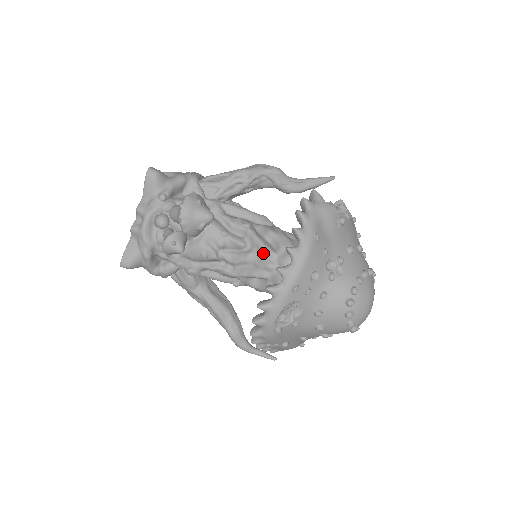
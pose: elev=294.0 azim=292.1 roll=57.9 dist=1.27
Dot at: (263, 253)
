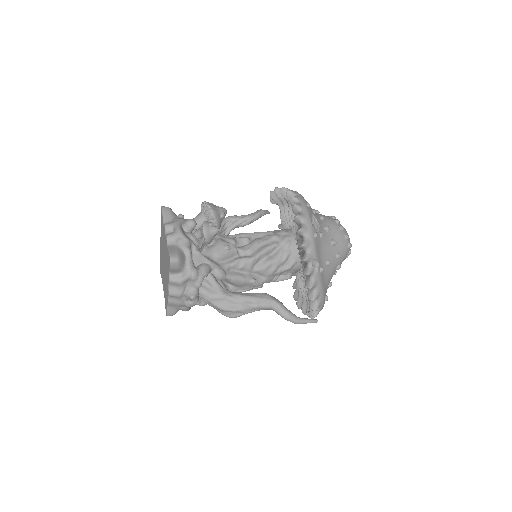
Dot at: (265, 235)
